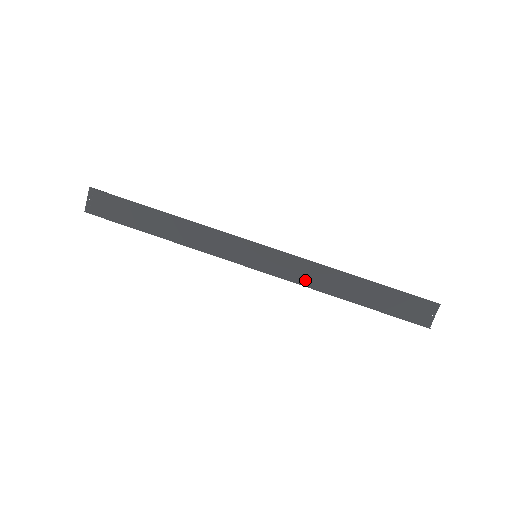
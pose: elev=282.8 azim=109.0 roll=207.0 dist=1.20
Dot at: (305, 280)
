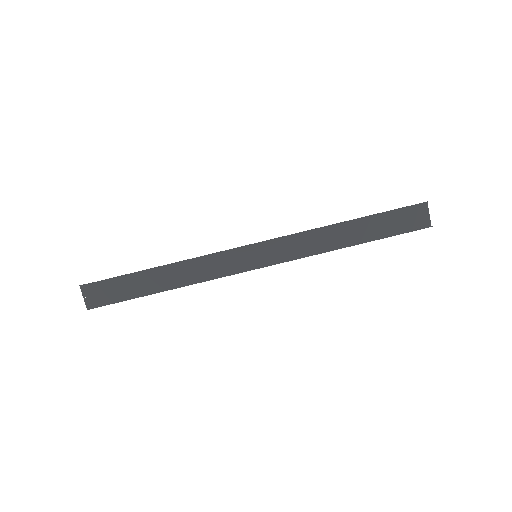
Dot at: (308, 251)
